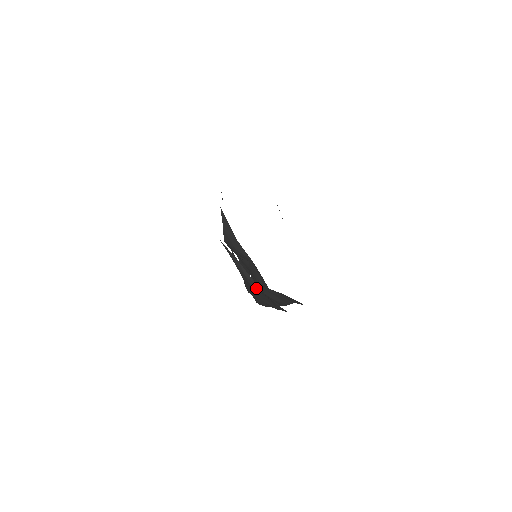
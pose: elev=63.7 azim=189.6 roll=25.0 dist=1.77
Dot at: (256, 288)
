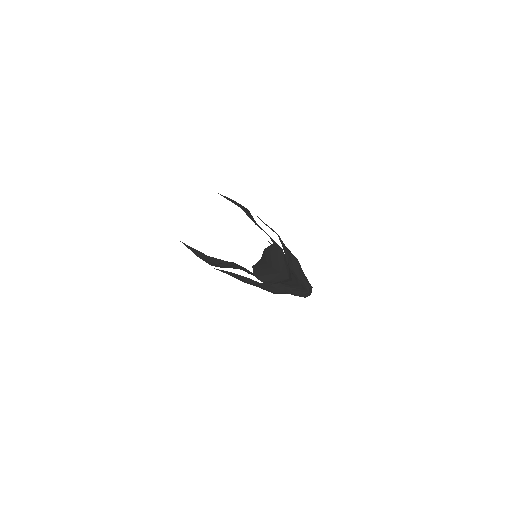
Dot at: (257, 283)
